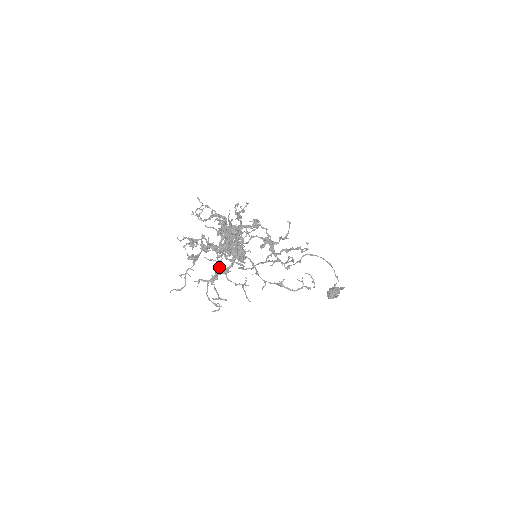
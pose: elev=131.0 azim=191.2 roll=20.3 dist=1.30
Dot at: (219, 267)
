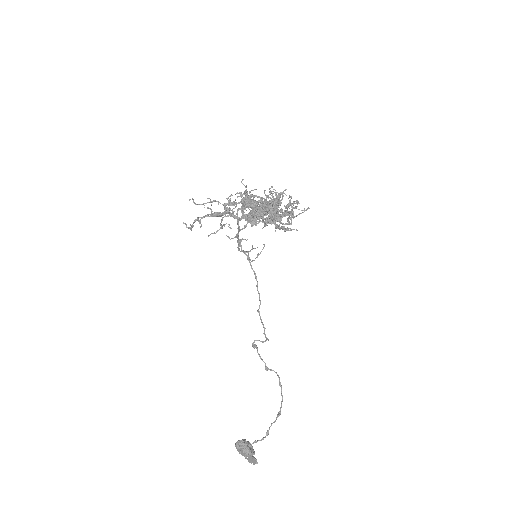
Dot at: (232, 210)
